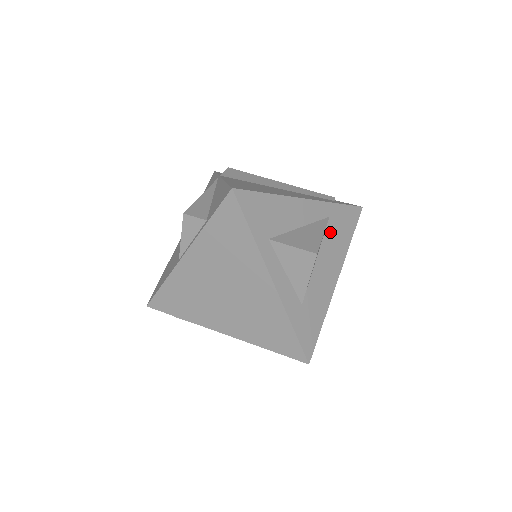
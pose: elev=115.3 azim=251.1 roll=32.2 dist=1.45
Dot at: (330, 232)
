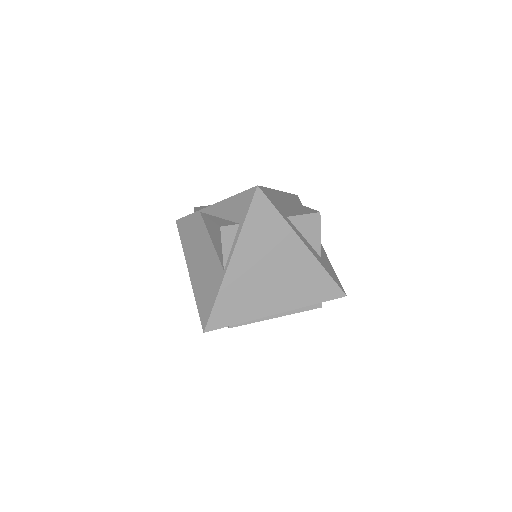
Dot at: occluded
